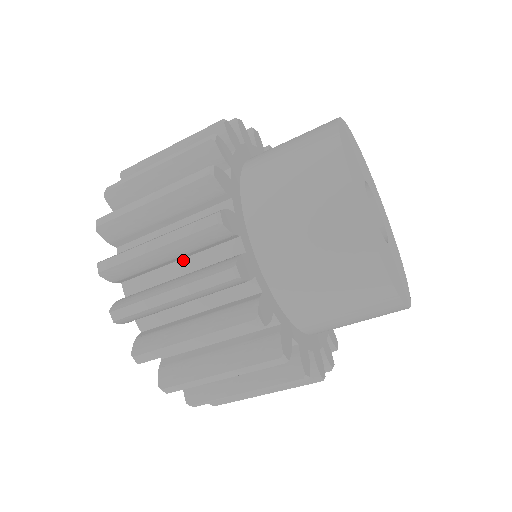
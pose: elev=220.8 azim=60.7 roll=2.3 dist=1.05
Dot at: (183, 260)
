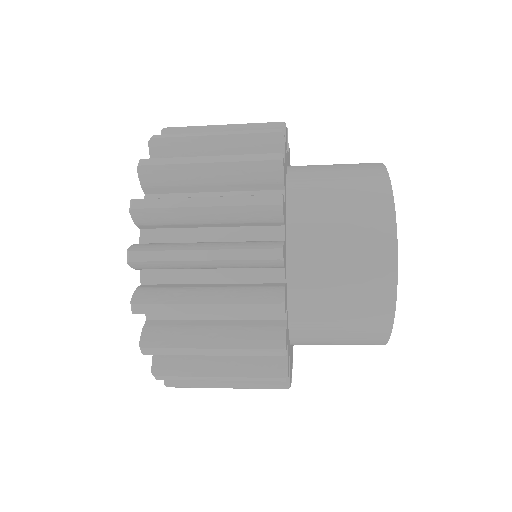
Dot at: occluded
